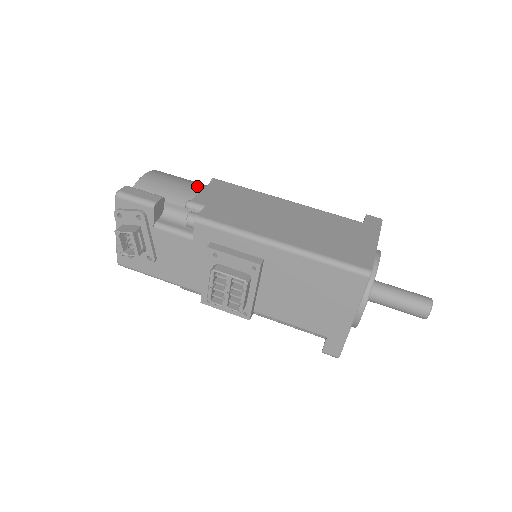
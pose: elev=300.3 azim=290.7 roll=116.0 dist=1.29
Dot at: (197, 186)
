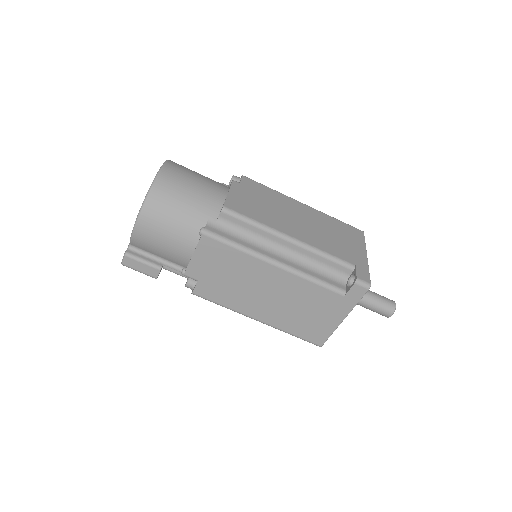
Dot at: (187, 246)
